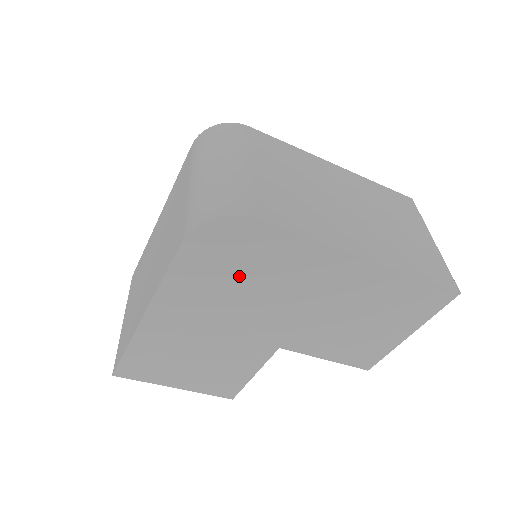
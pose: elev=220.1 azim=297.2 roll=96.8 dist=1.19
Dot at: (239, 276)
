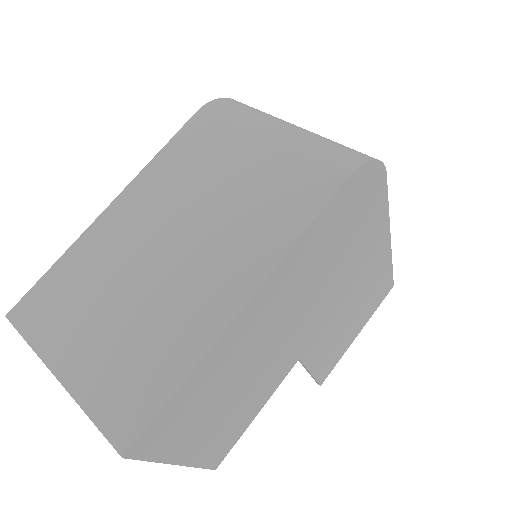
Dot at: (340, 245)
